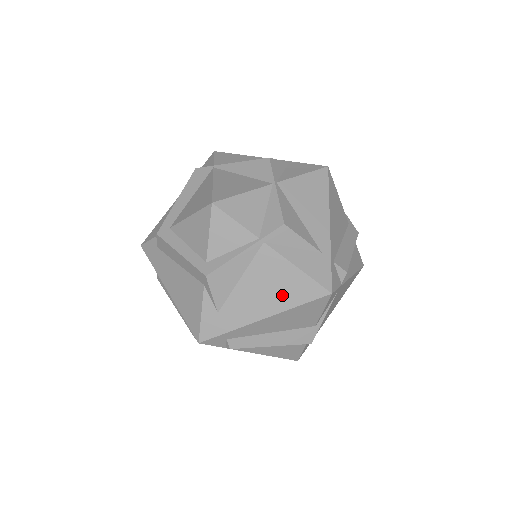
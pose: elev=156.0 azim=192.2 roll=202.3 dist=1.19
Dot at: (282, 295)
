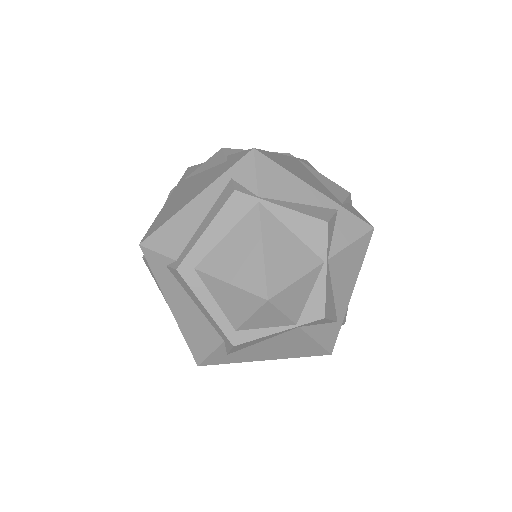
Dot at: (291, 352)
